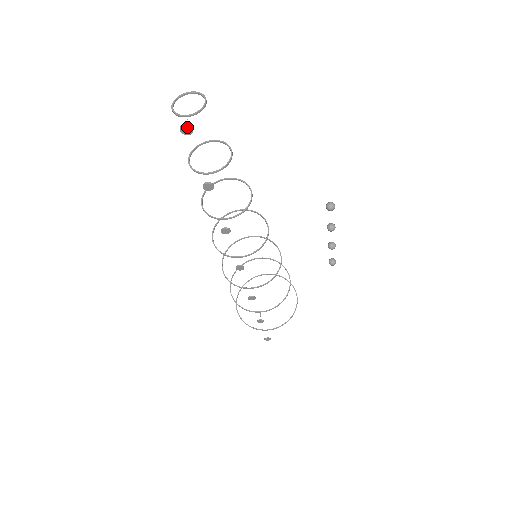
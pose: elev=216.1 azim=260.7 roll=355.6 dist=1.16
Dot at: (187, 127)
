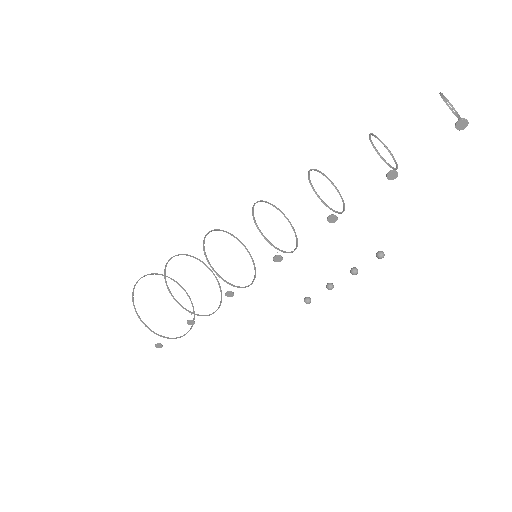
Dot at: (466, 123)
